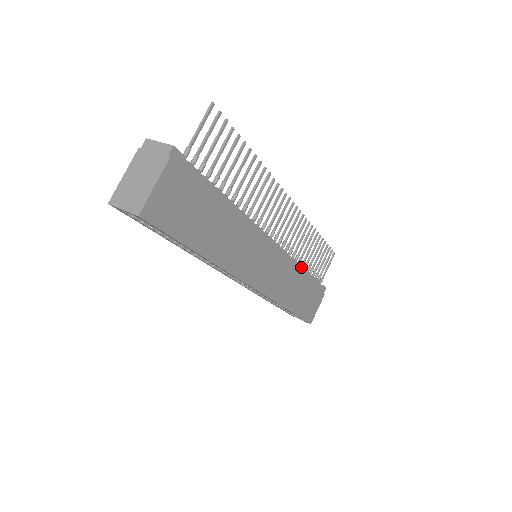
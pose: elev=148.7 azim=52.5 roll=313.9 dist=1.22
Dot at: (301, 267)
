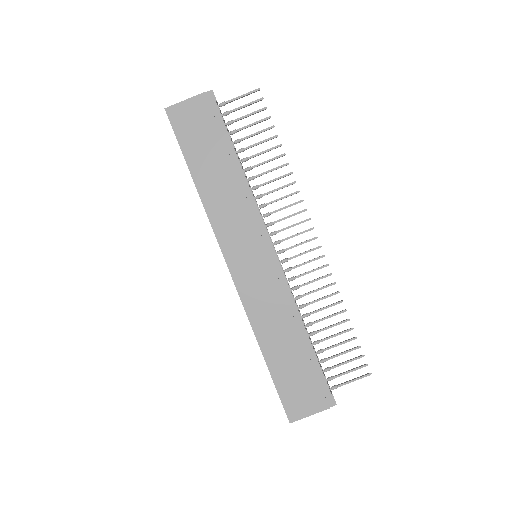
Dot at: (301, 321)
